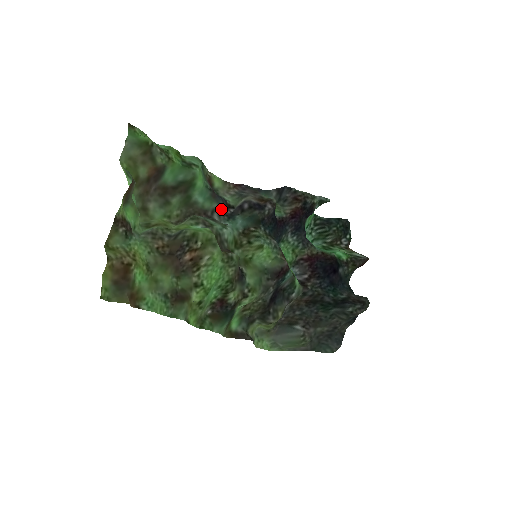
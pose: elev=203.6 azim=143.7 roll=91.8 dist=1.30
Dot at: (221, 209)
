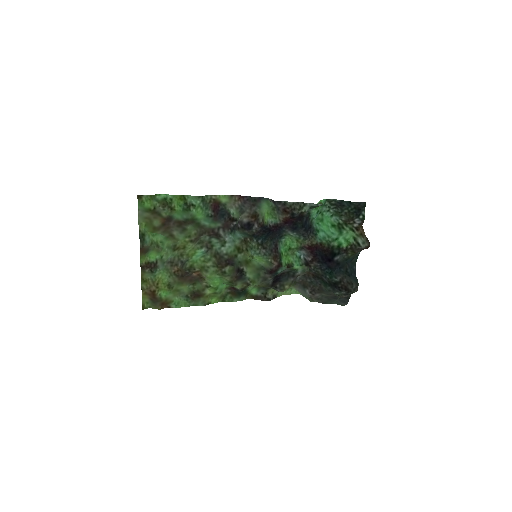
Dot at: (225, 225)
